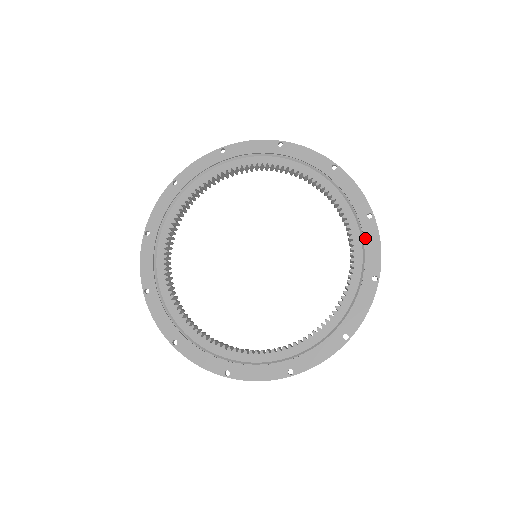
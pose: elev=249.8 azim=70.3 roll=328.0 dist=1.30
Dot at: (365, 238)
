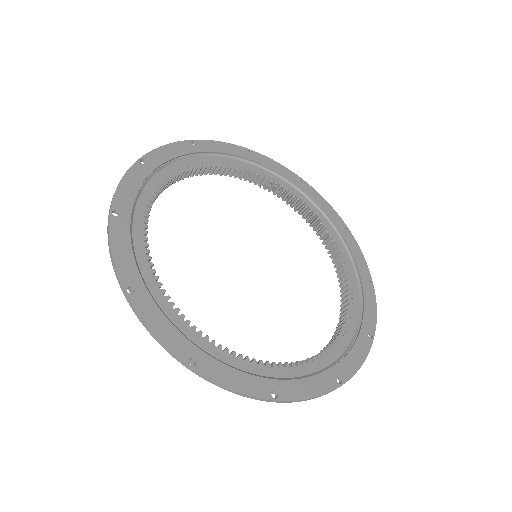
Dot at: (355, 344)
